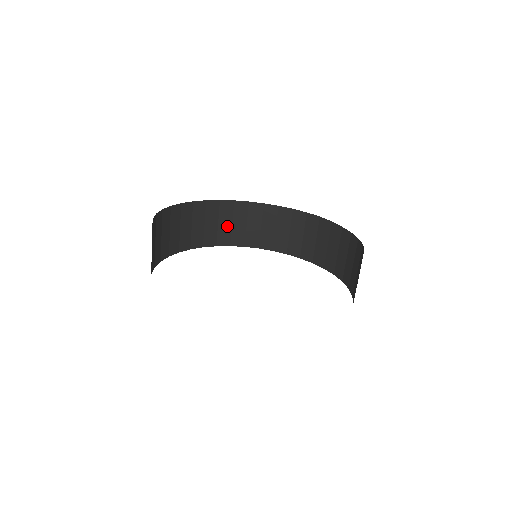
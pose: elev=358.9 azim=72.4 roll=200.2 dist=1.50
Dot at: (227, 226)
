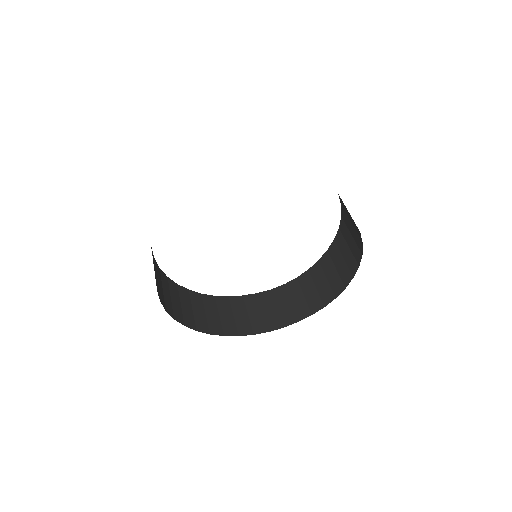
Dot at: (168, 297)
